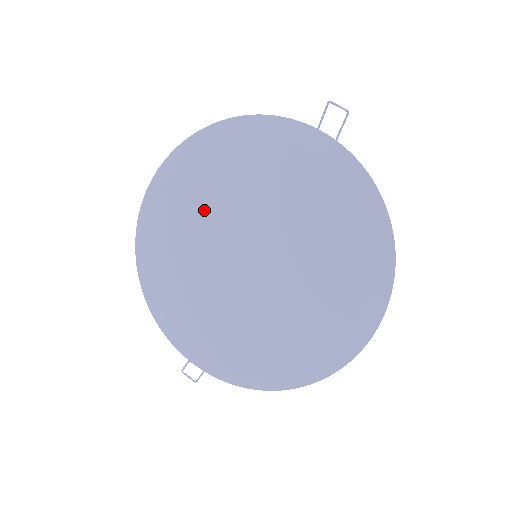
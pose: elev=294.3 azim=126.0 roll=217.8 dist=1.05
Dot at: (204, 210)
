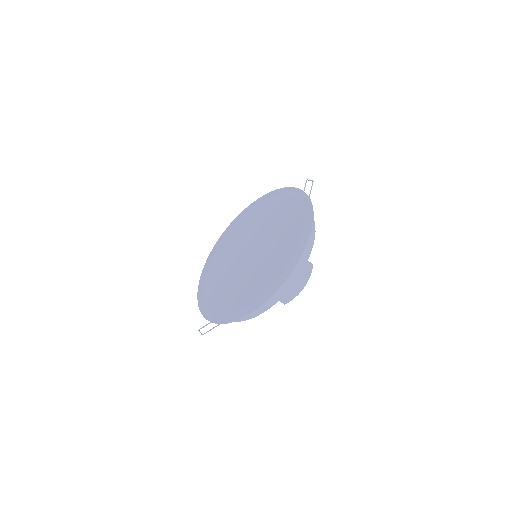
Dot at: (240, 236)
